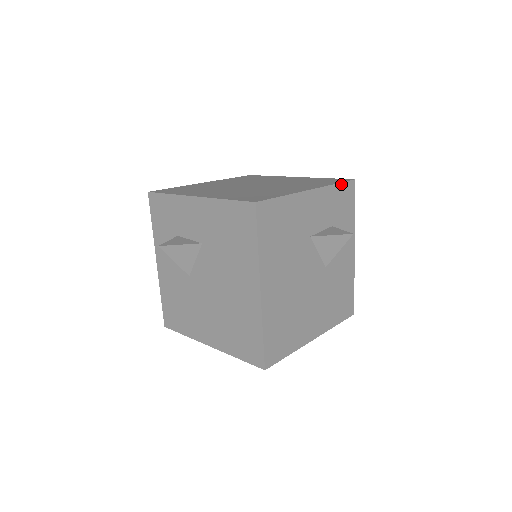
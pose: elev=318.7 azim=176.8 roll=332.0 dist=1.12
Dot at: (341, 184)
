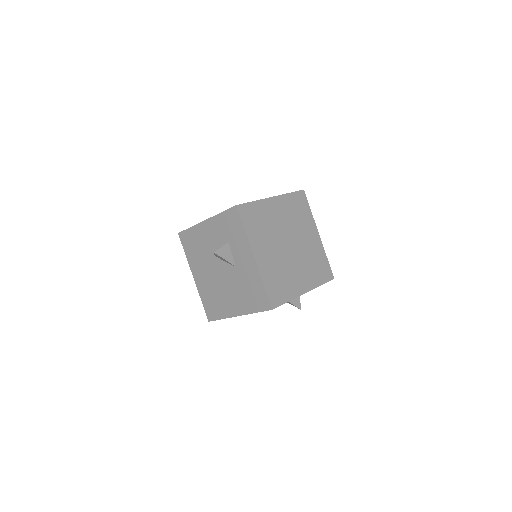
Dot at: occluded
